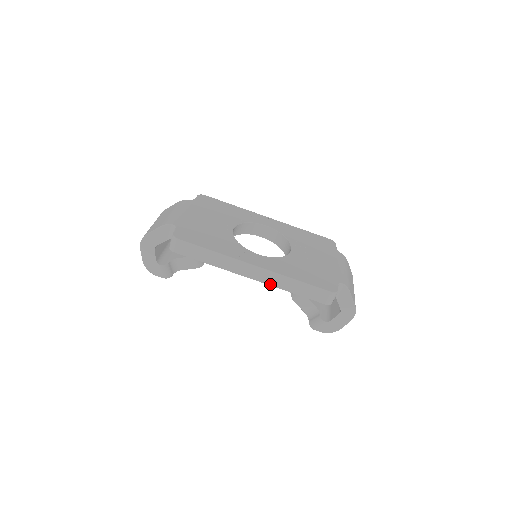
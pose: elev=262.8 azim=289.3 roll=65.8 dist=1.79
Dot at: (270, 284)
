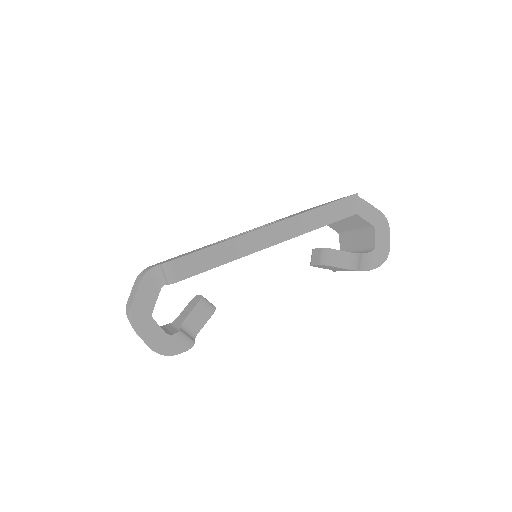
Dot at: (298, 234)
